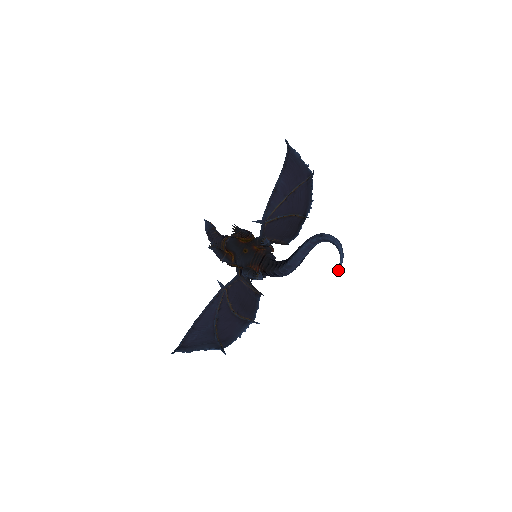
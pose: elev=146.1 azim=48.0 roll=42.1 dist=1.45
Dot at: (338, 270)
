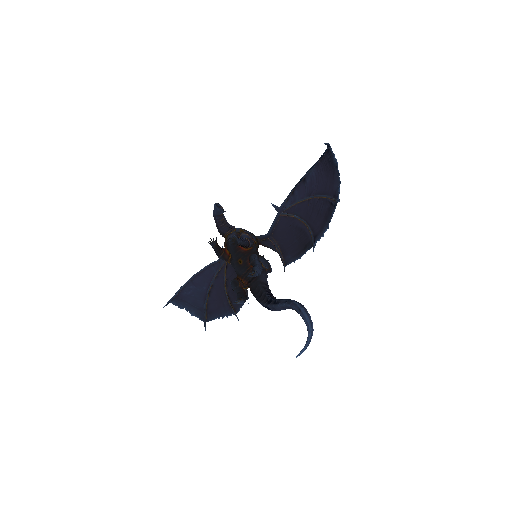
Dot at: occluded
